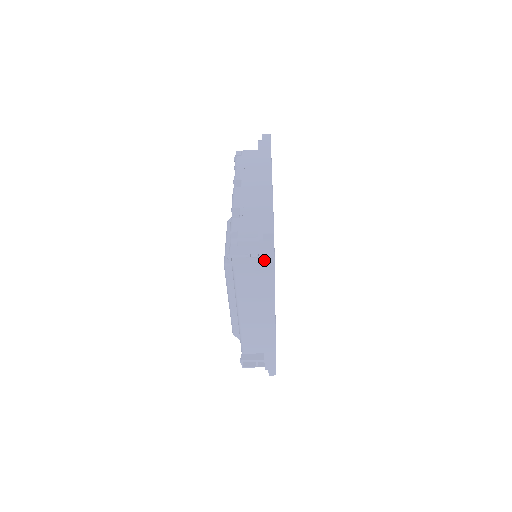
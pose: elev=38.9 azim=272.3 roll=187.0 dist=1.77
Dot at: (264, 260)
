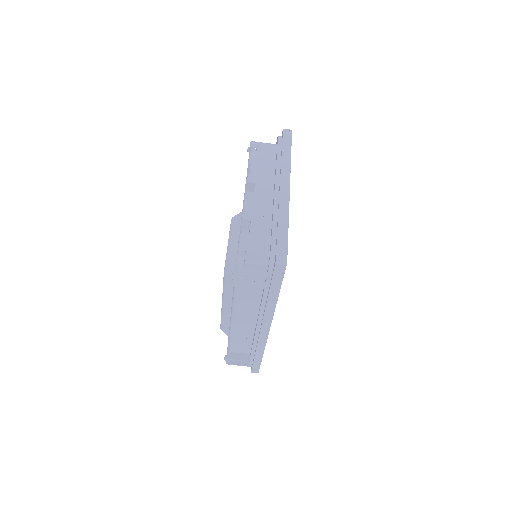
Dot at: (270, 285)
